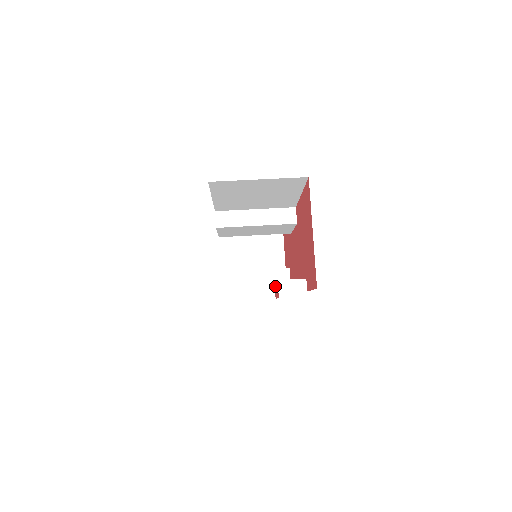
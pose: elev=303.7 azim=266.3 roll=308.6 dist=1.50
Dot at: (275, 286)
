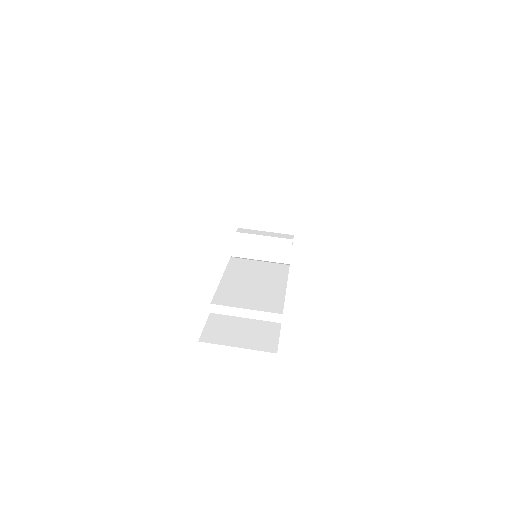
Dot at: (256, 314)
